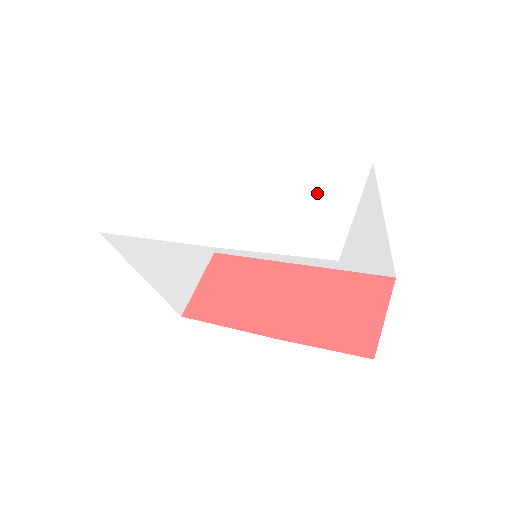
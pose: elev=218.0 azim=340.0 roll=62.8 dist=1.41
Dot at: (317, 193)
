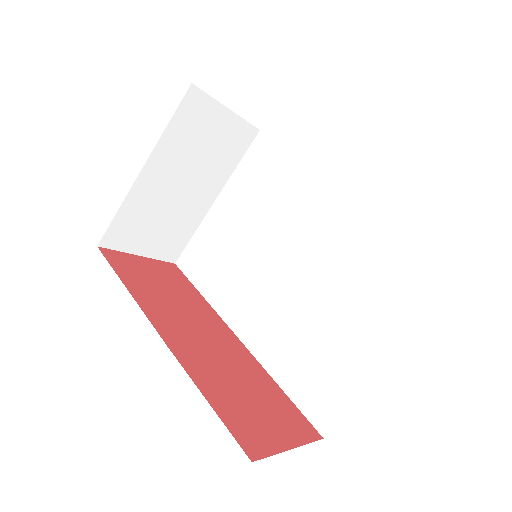
Dot at: occluded
